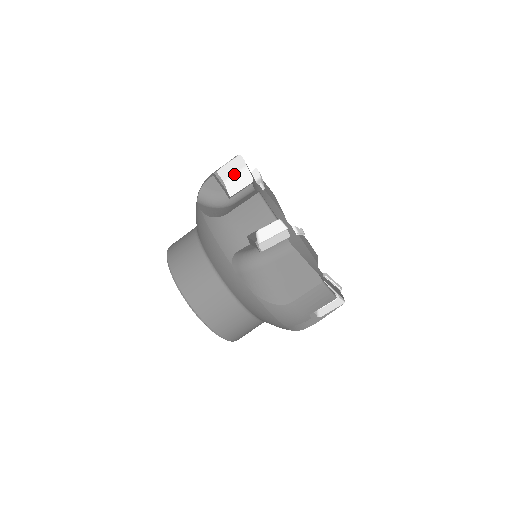
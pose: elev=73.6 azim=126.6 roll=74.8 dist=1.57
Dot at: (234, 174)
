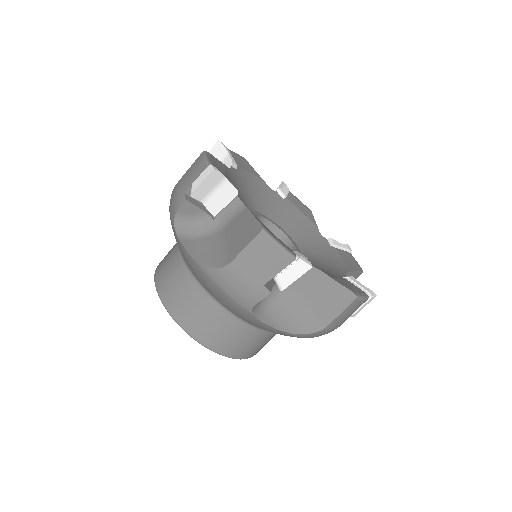
Dot at: occluded
